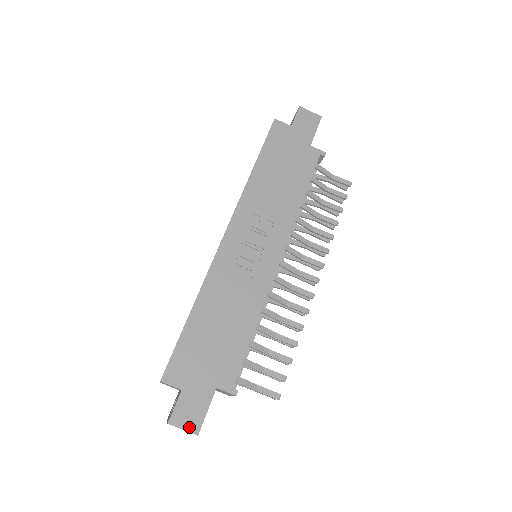
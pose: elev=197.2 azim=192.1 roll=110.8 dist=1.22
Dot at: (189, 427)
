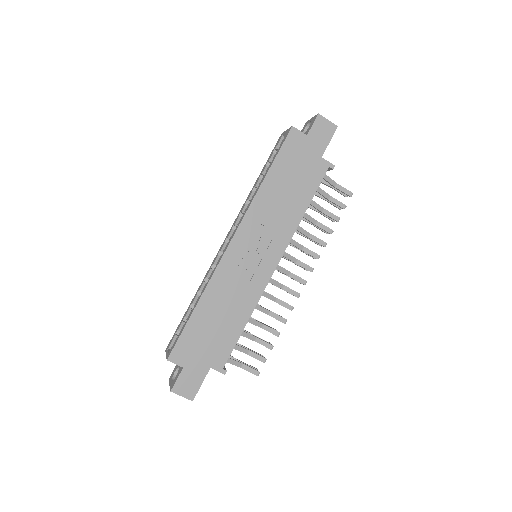
Dot at: (186, 395)
